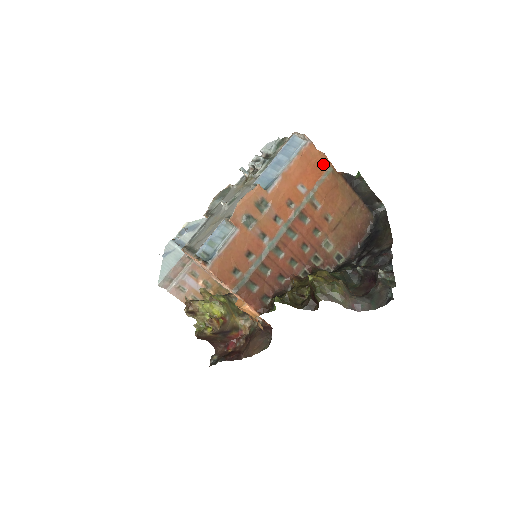
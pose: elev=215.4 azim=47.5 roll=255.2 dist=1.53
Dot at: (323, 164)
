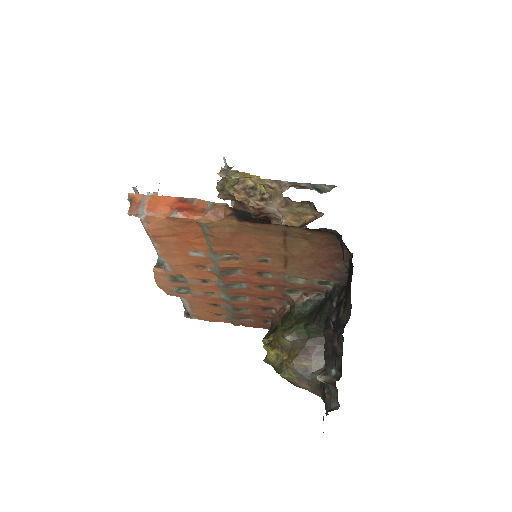
Dot at: (189, 224)
